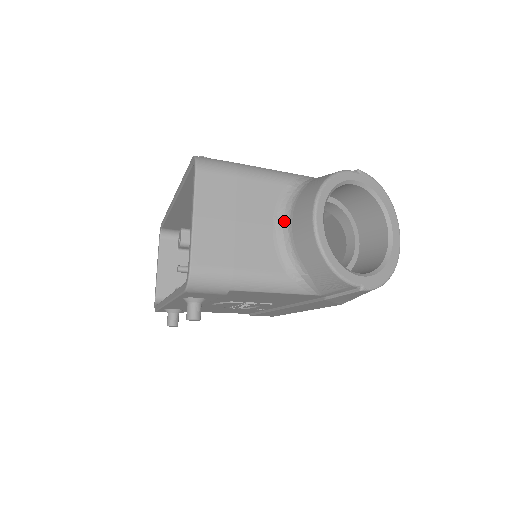
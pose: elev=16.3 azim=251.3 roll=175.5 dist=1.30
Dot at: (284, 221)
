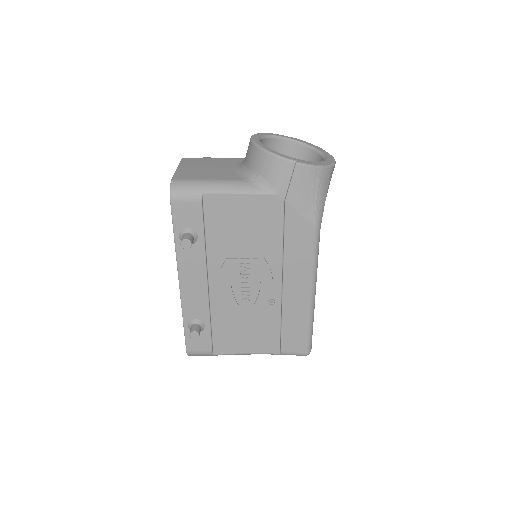
Dot at: (241, 164)
